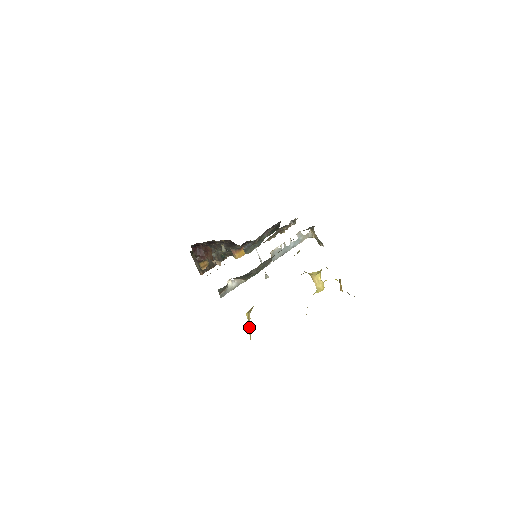
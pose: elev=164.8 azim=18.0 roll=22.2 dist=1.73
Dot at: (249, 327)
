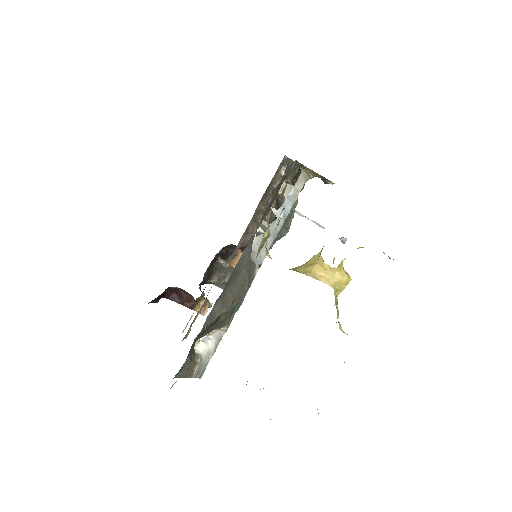
Dot at: occluded
